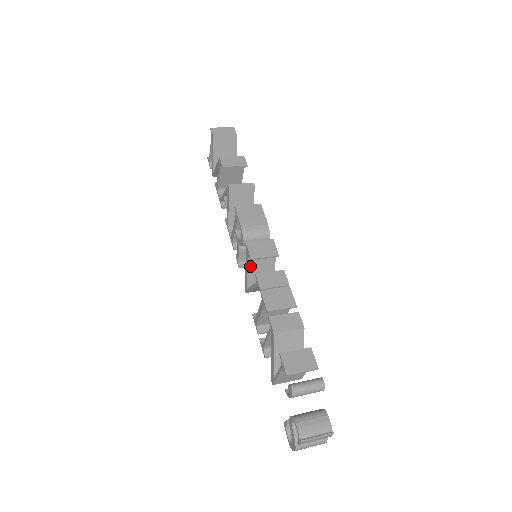
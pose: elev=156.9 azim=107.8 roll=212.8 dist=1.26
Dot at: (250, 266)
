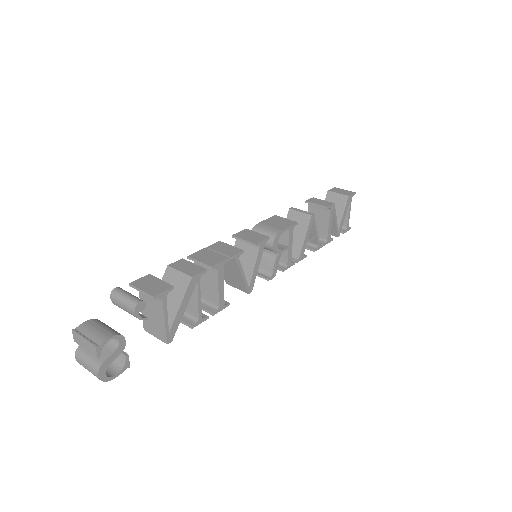
Dot at: occluded
